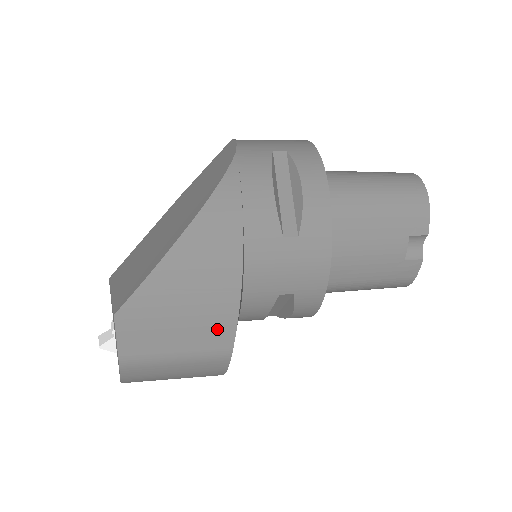
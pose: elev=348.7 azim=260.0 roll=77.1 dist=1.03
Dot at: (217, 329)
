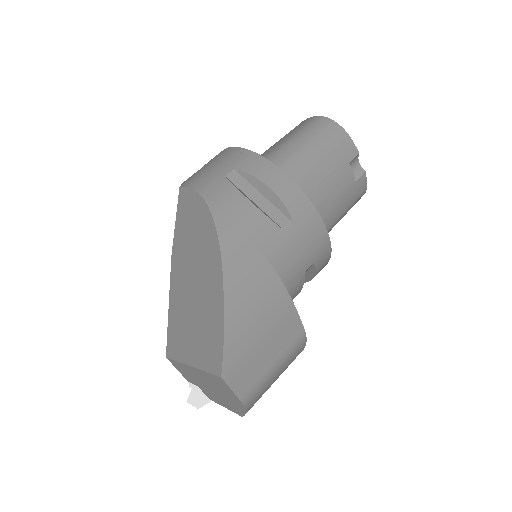
Dot at: (288, 327)
